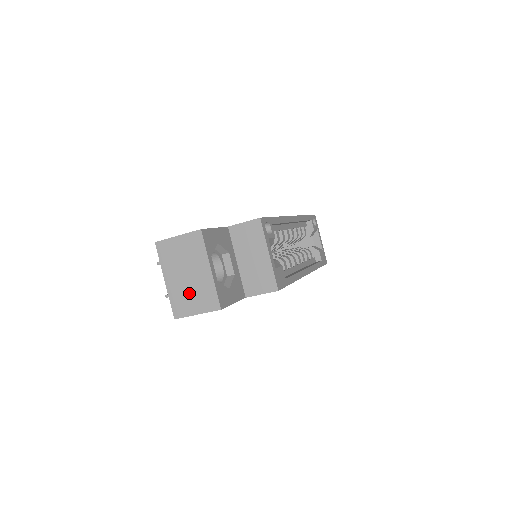
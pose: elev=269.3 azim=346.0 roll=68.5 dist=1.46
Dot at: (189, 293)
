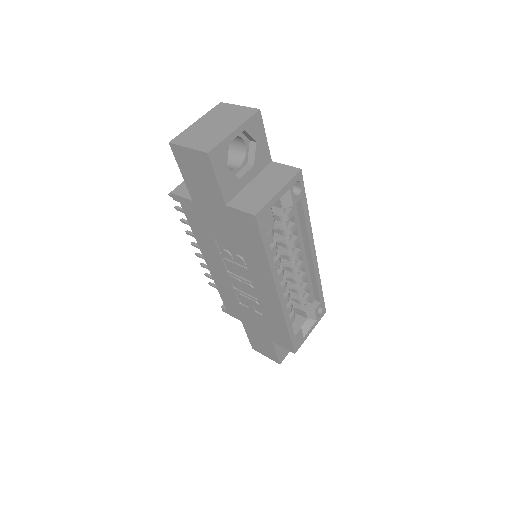
Dot at: (201, 134)
